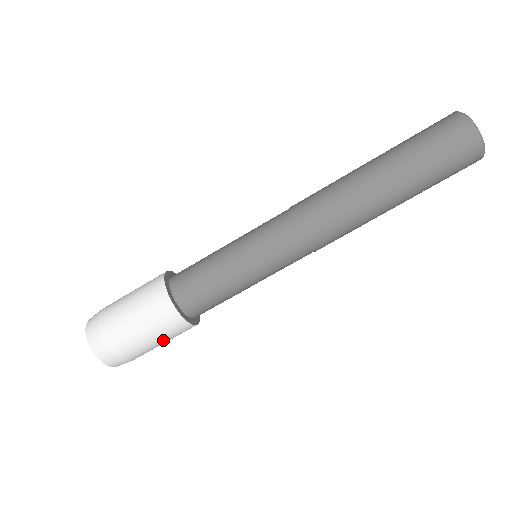
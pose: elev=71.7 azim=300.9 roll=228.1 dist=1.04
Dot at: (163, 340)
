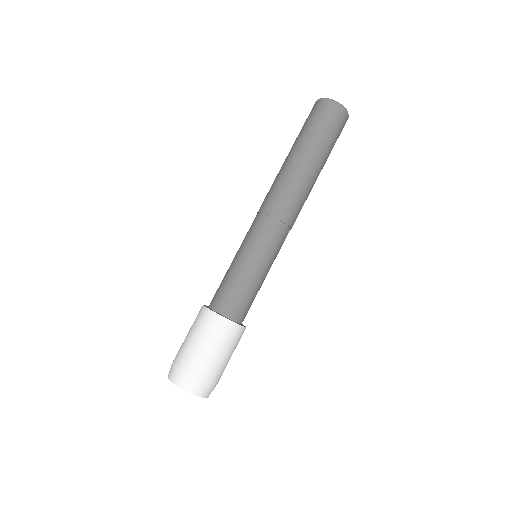
Dot at: (205, 340)
